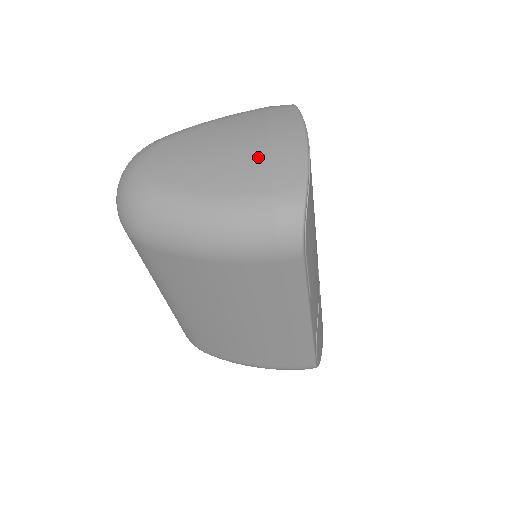
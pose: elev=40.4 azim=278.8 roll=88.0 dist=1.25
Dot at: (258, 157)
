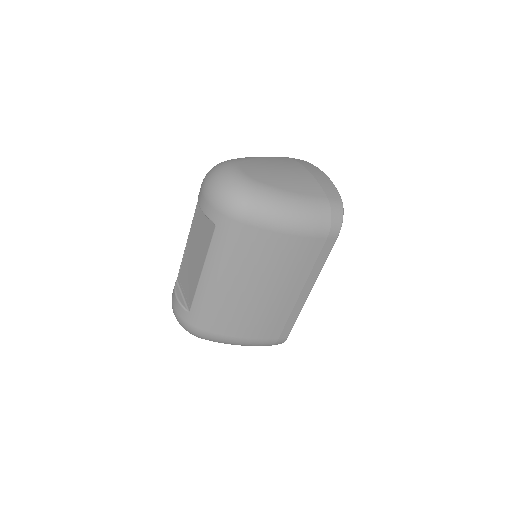
Dot at: (310, 179)
